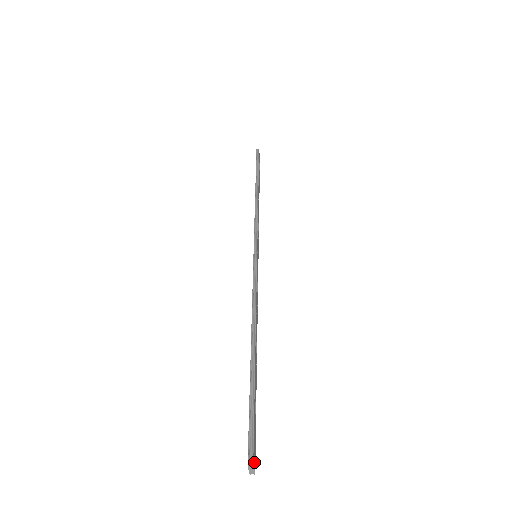
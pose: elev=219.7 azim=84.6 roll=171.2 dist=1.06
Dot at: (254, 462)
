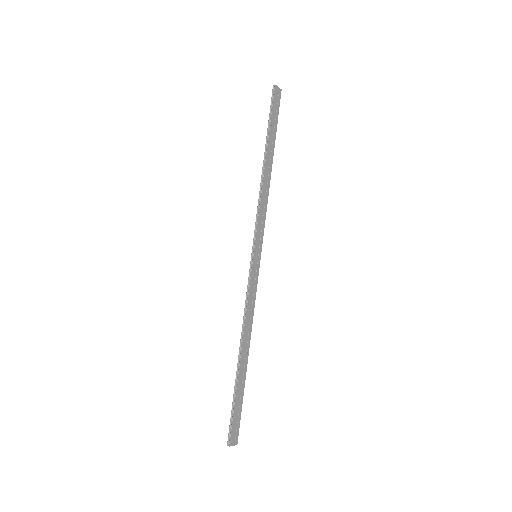
Dot at: (235, 440)
